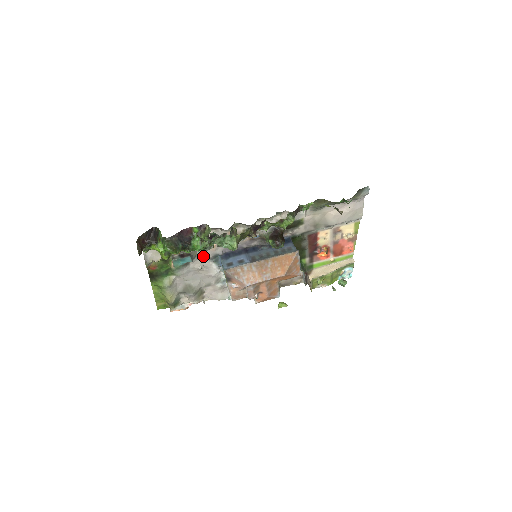
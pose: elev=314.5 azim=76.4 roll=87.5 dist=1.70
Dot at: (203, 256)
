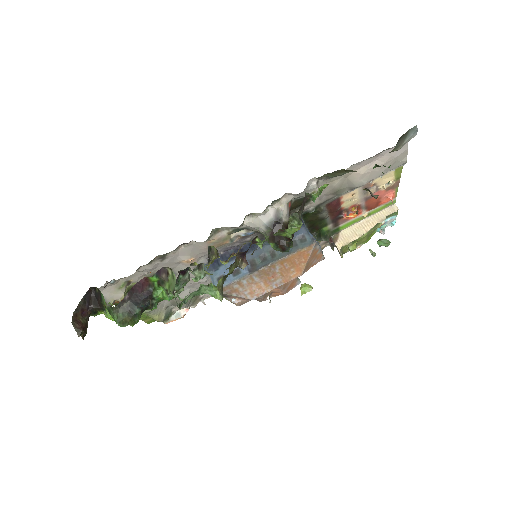
Dot at: occluded
